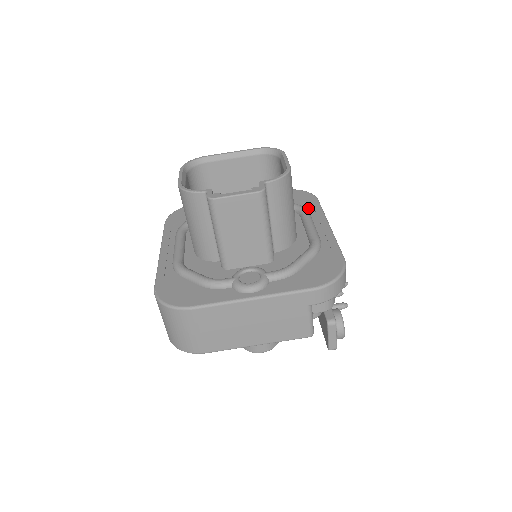
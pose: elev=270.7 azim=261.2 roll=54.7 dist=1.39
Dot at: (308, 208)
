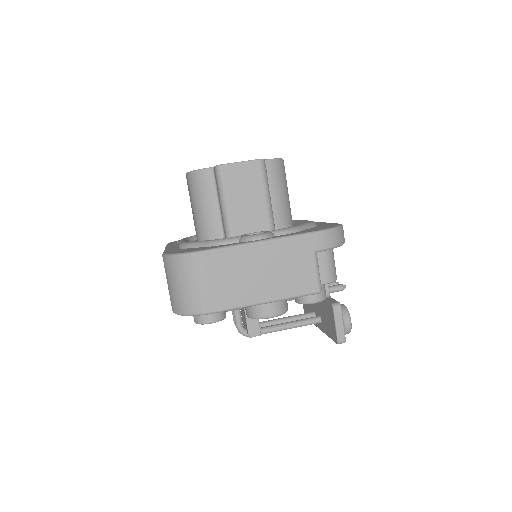
Dot at: occluded
